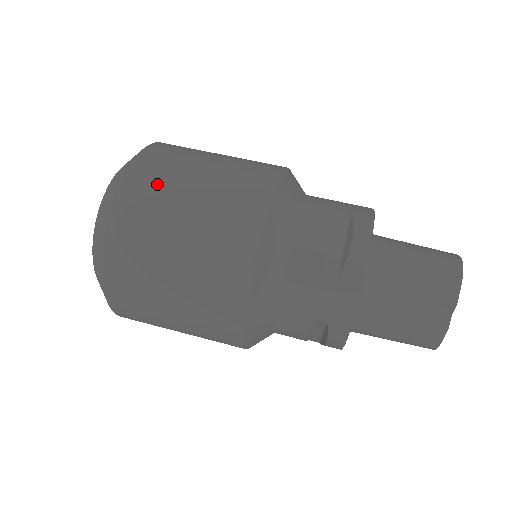
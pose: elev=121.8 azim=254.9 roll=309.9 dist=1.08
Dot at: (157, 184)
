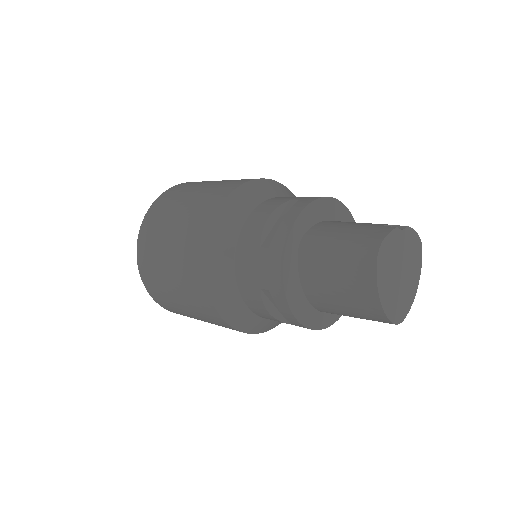
Dot at: occluded
